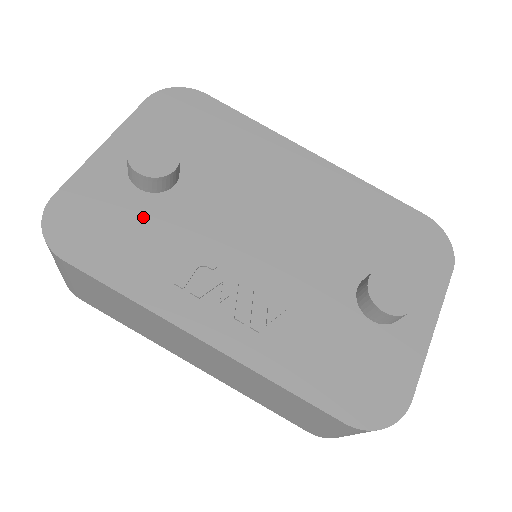
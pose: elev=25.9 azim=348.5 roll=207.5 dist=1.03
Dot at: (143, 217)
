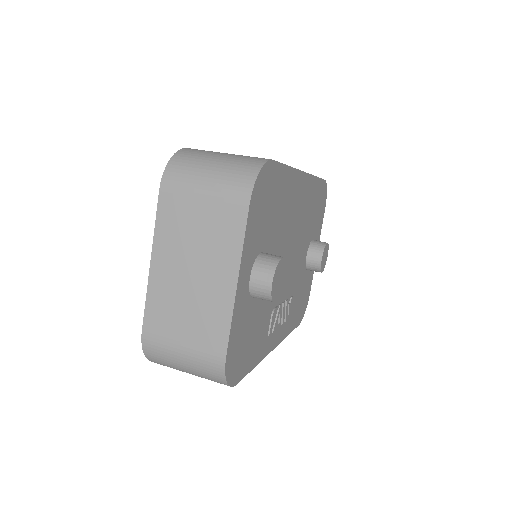
Dot at: (257, 314)
